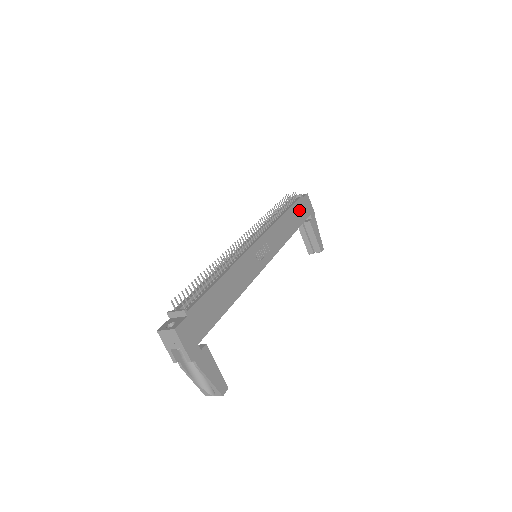
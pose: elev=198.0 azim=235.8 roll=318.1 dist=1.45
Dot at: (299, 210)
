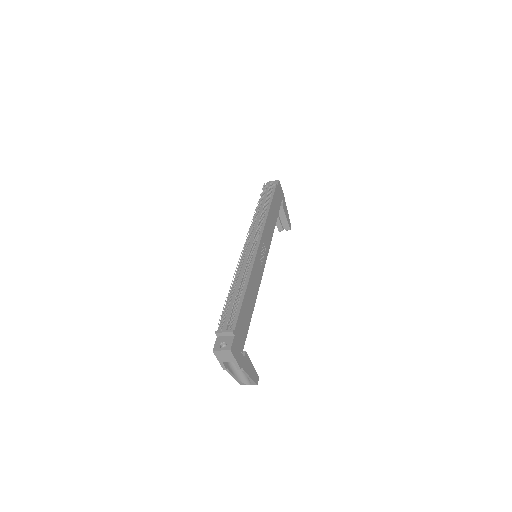
Dot at: (276, 199)
